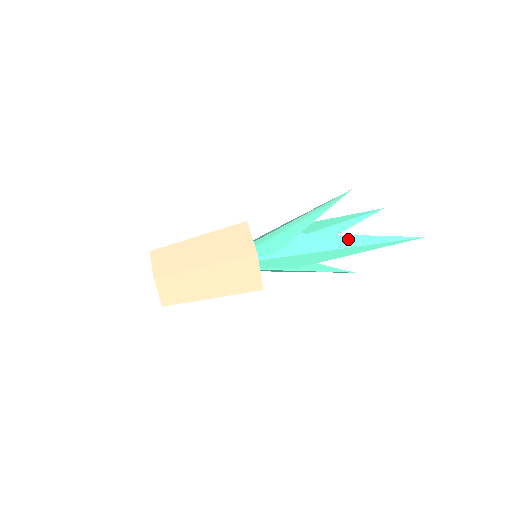
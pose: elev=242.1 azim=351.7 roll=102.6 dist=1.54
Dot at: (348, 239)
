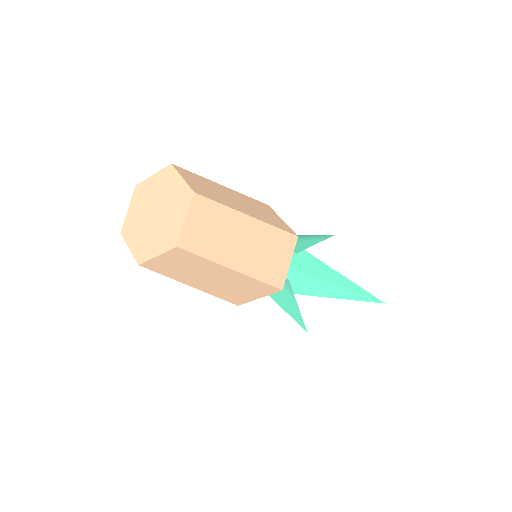
Dot at: (339, 277)
